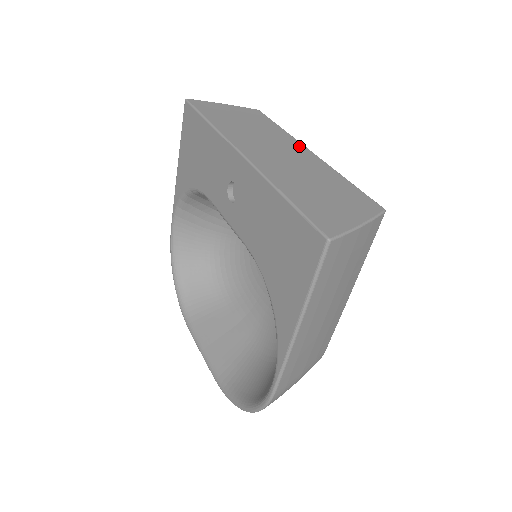
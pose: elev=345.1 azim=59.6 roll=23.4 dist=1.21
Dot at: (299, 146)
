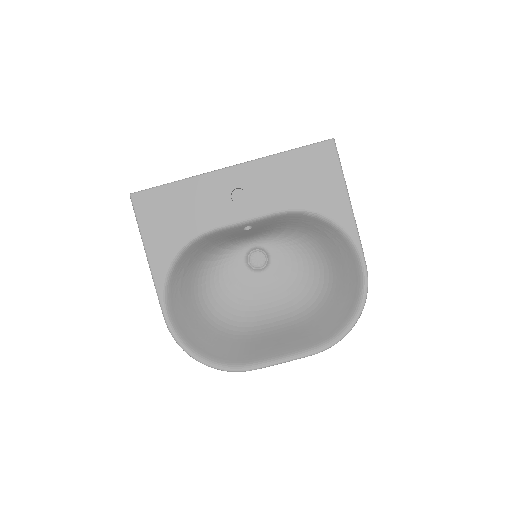
Dot at: occluded
